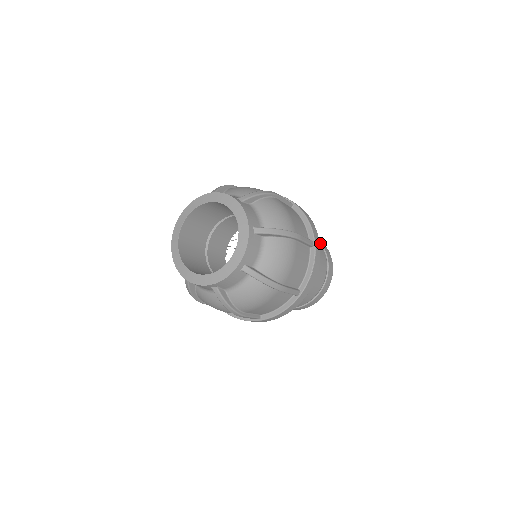
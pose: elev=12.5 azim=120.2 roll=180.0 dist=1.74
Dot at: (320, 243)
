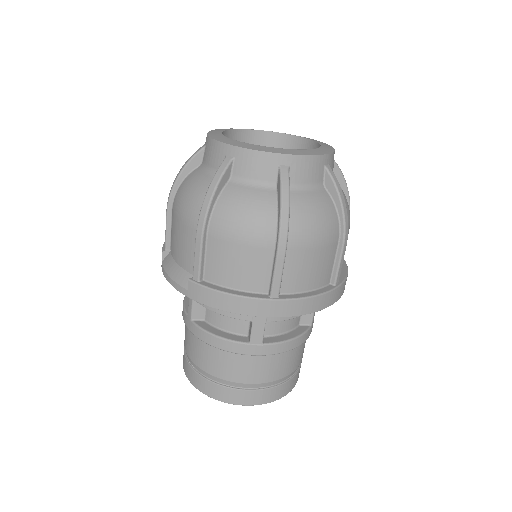
Dot at: occluded
